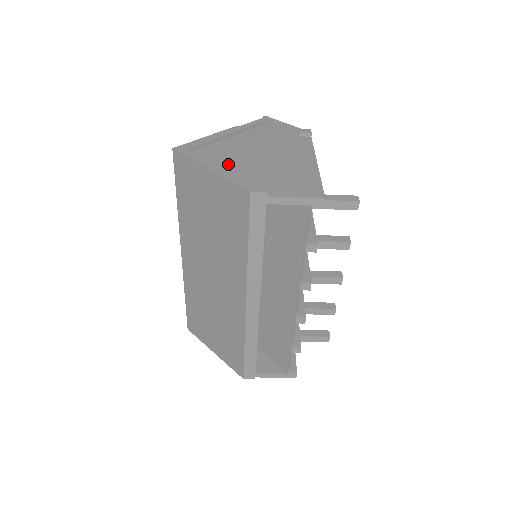
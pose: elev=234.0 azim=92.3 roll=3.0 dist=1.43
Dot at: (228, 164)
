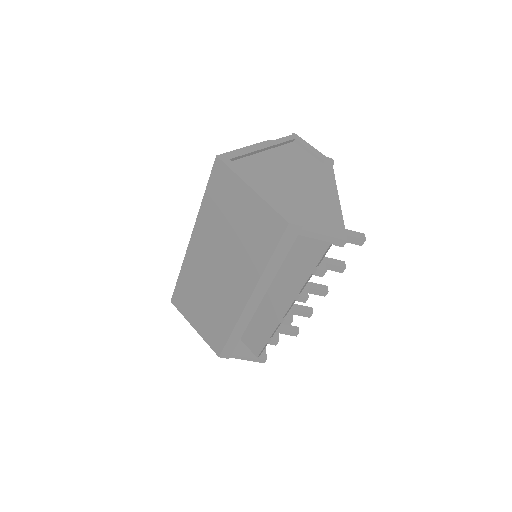
Dot at: (266, 184)
